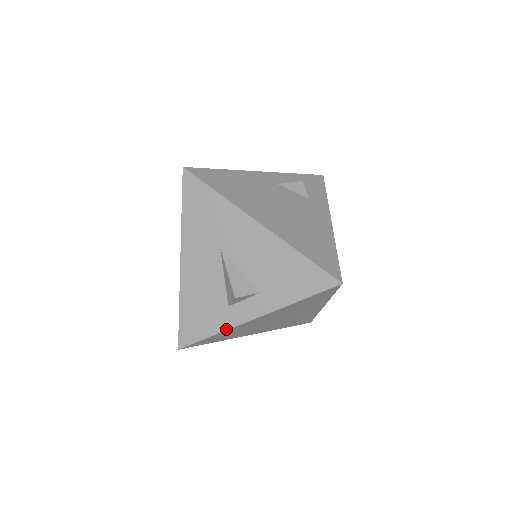
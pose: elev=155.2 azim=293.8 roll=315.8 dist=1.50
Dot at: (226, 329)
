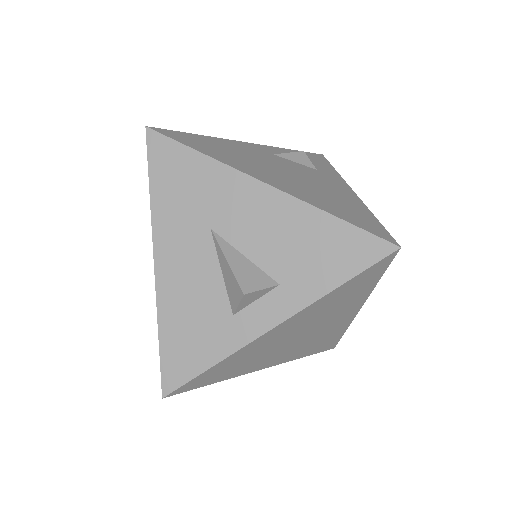
Dot at: (233, 351)
